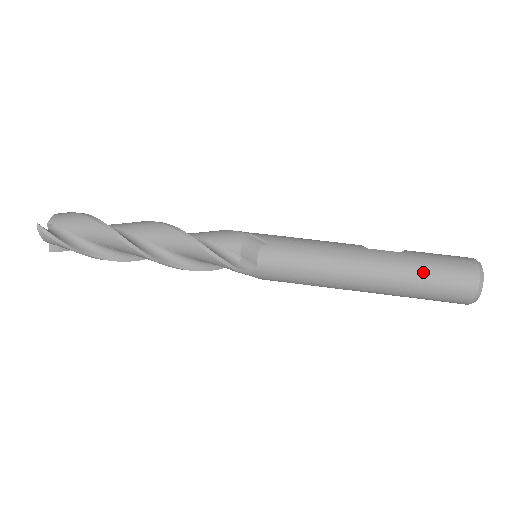
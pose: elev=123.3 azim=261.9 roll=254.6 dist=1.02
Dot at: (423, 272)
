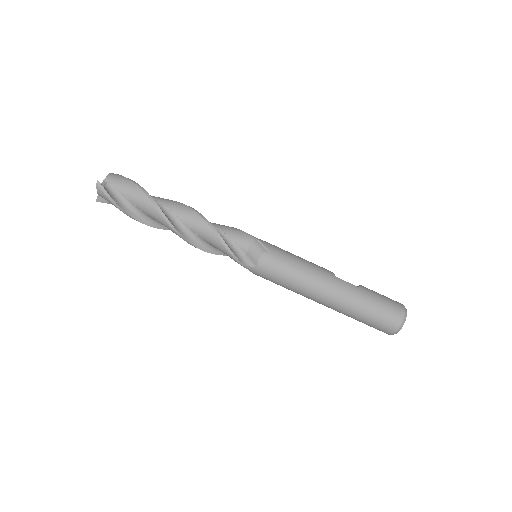
Dot at: (368, 306)
